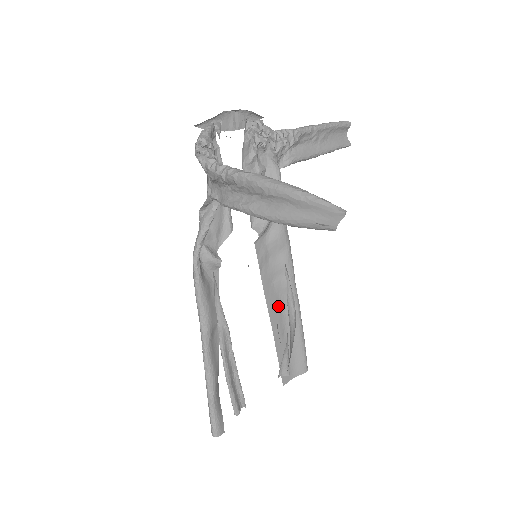
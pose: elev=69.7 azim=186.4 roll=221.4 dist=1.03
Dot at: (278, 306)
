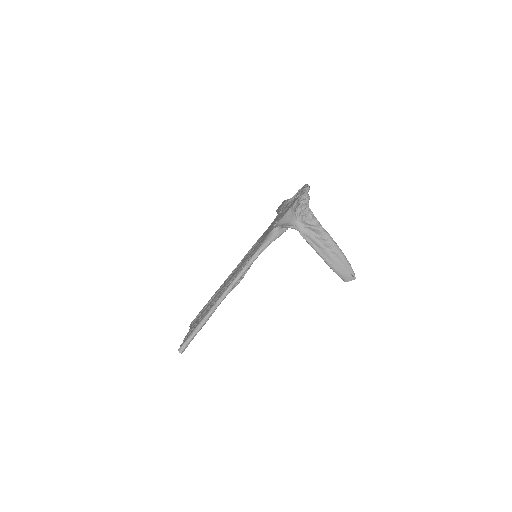
Dot at: (224, 283)
